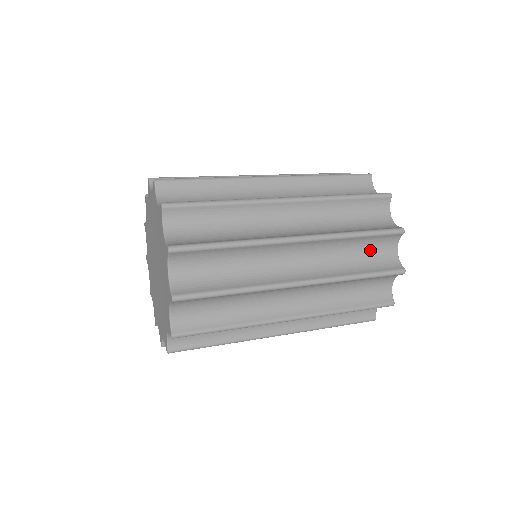
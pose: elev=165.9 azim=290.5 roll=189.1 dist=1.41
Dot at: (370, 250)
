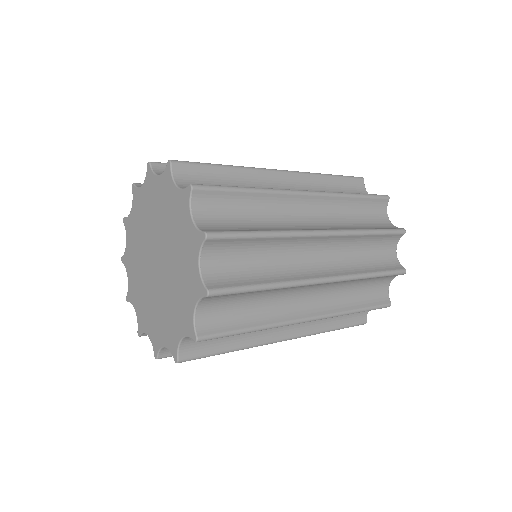
Dot at: occluded
